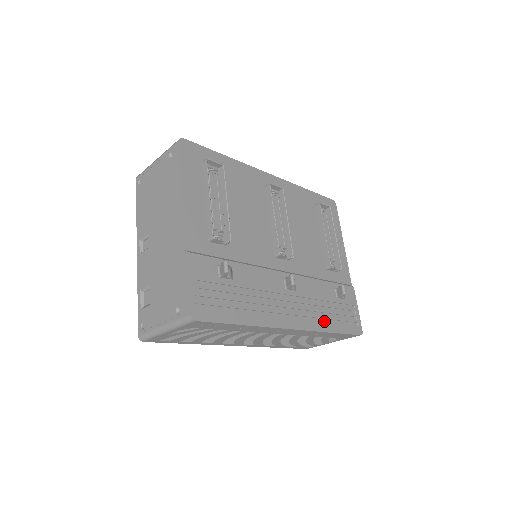
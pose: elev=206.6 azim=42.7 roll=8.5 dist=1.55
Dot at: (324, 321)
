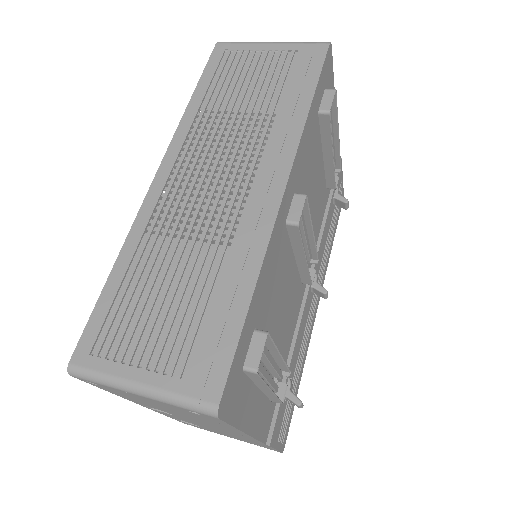
Dot at: (328, 250)
